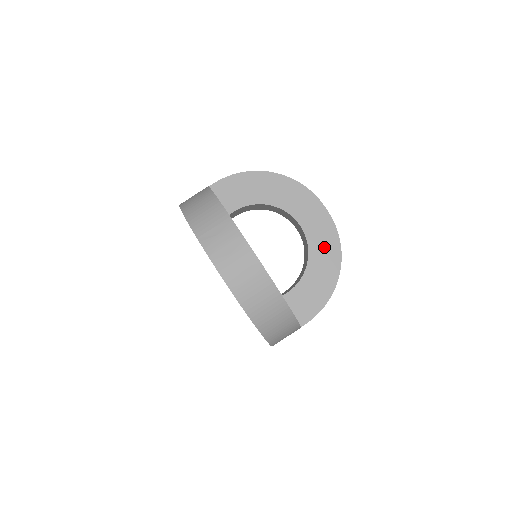
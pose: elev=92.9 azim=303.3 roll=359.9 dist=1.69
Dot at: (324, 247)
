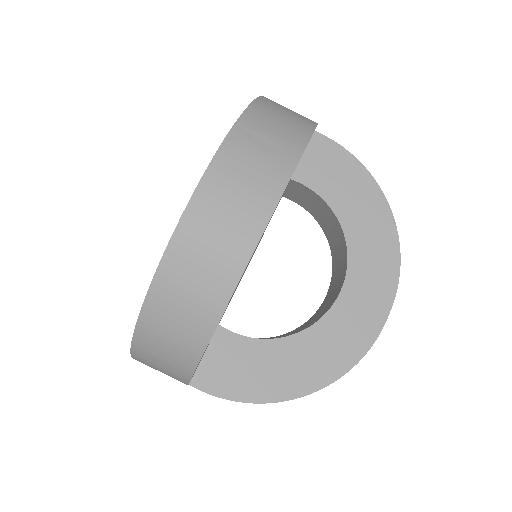
Dot at: (332, 346)
